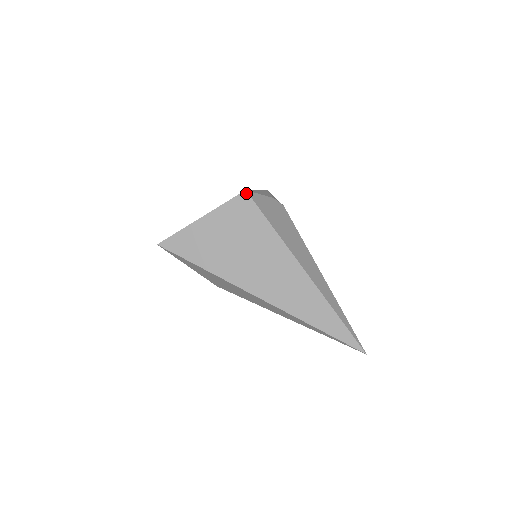
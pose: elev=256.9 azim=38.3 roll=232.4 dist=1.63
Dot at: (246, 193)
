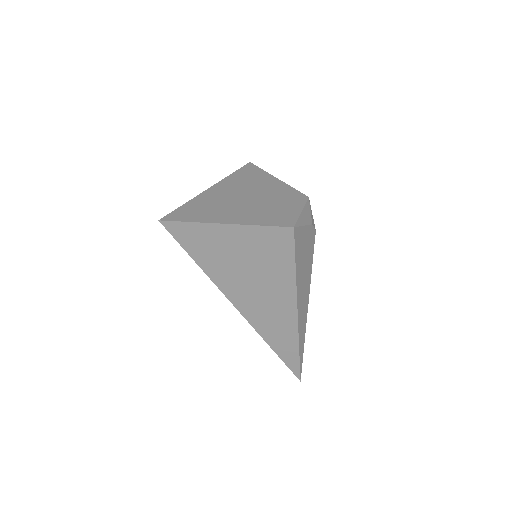
Dot at: (292, 230)
